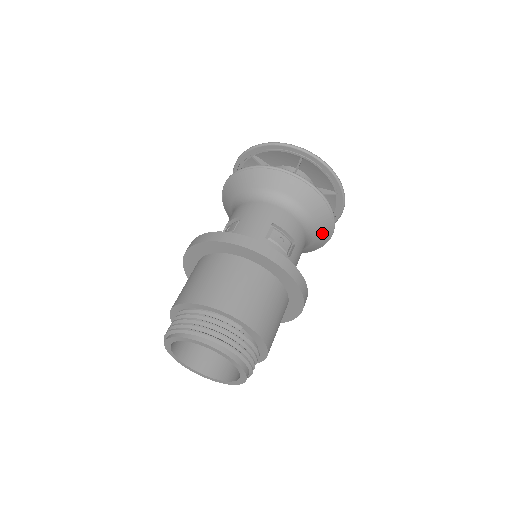
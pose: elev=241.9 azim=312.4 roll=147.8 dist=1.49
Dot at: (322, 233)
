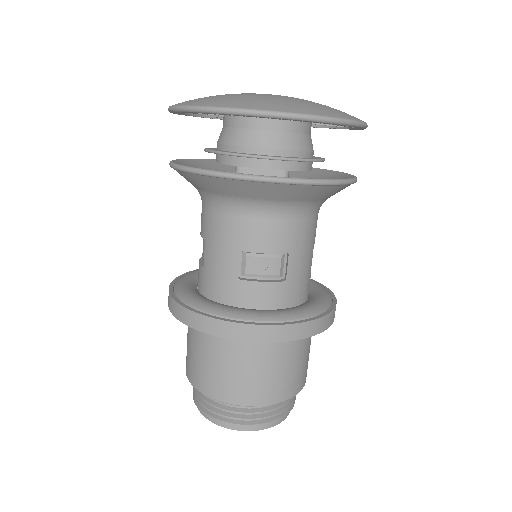
Dot at: (334, 193)
